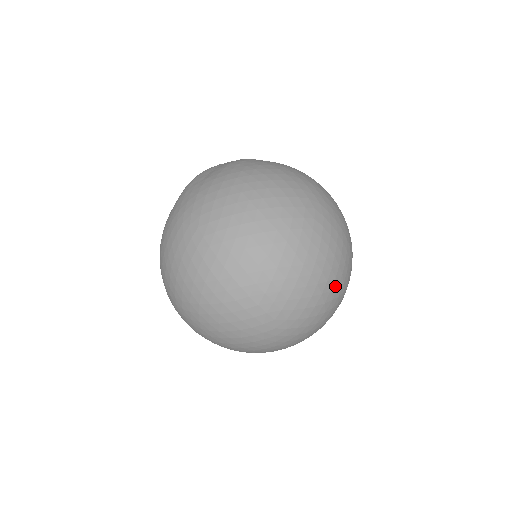
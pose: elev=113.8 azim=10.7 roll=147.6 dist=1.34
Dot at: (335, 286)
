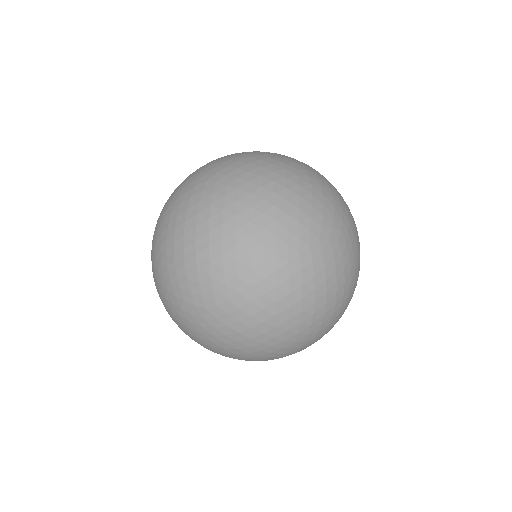
Dot at: (344, 300)
